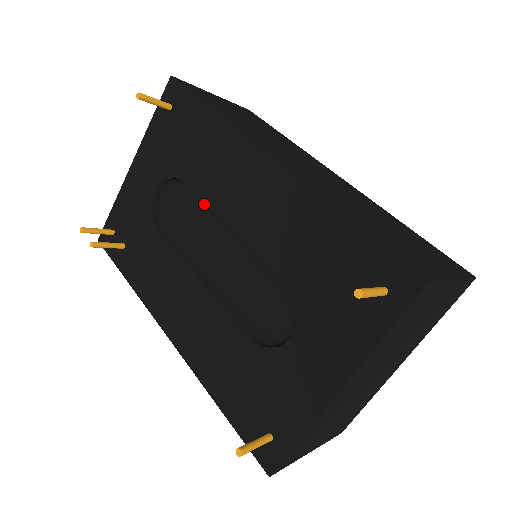
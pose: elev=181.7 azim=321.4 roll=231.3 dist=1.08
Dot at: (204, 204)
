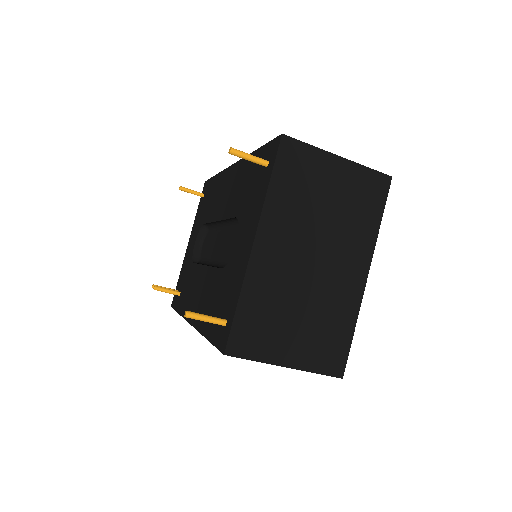
Dot at: (214, 227)
